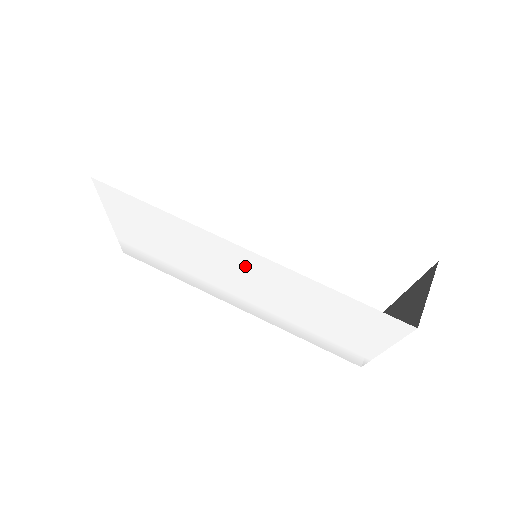
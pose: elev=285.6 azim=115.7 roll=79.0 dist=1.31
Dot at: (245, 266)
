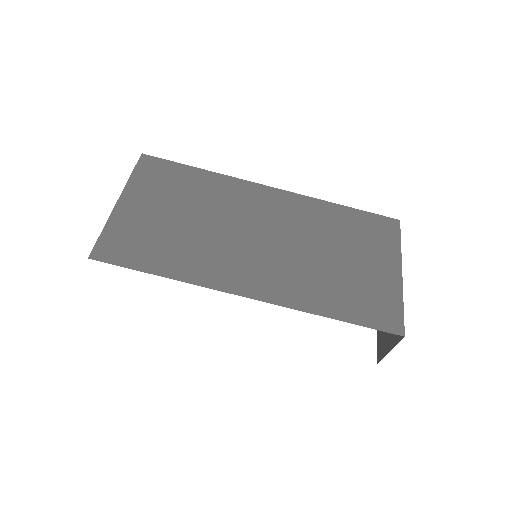
Dot at: occluded
